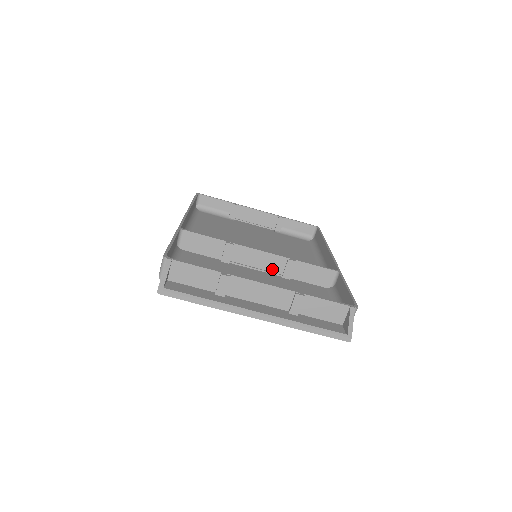
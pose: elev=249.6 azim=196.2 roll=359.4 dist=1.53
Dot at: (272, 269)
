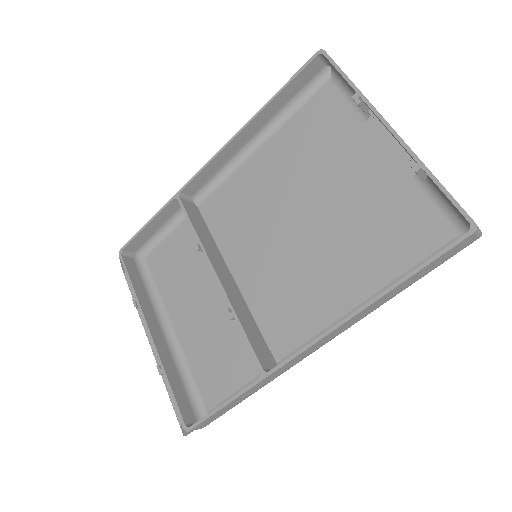
Dot at: (236, 296)
